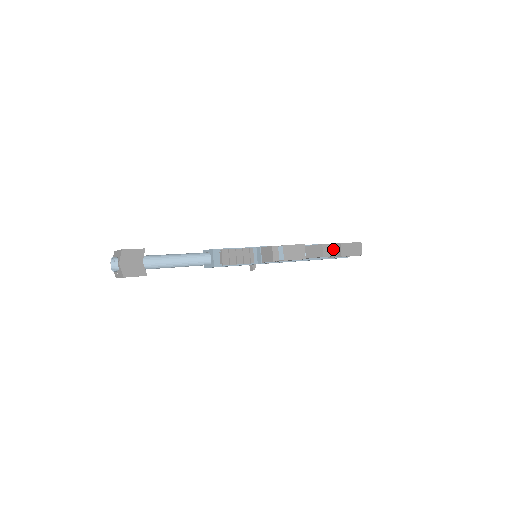
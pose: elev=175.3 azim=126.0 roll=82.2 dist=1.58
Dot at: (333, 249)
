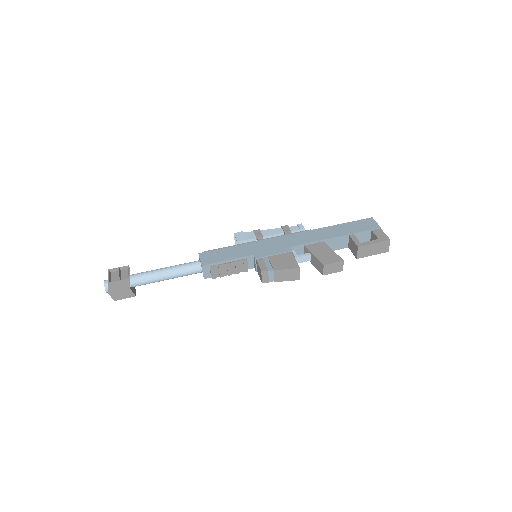
Dot at: (338, 266)
